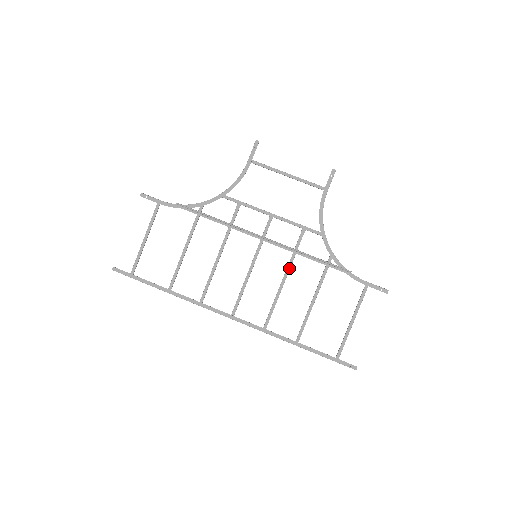
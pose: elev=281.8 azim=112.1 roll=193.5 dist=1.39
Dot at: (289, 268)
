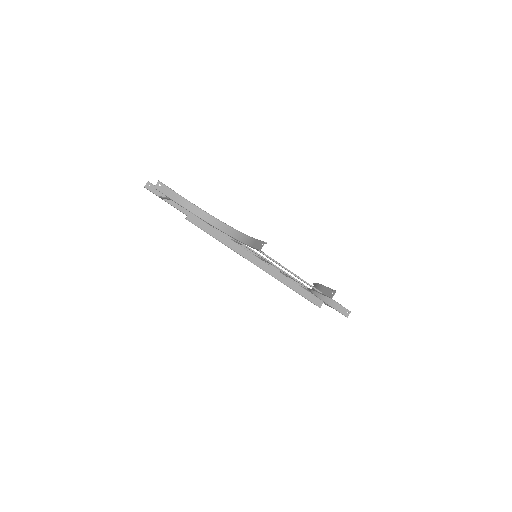
Dot at: occluded
